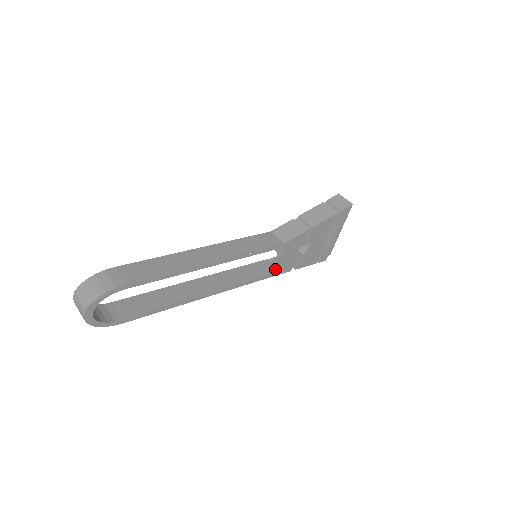
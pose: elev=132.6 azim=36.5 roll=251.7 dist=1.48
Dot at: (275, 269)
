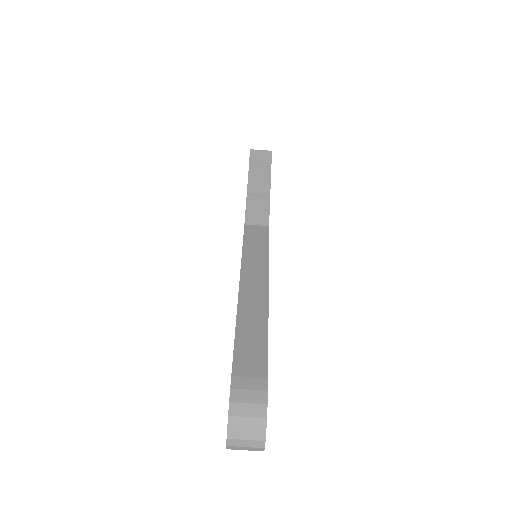
Dot at: occluded
